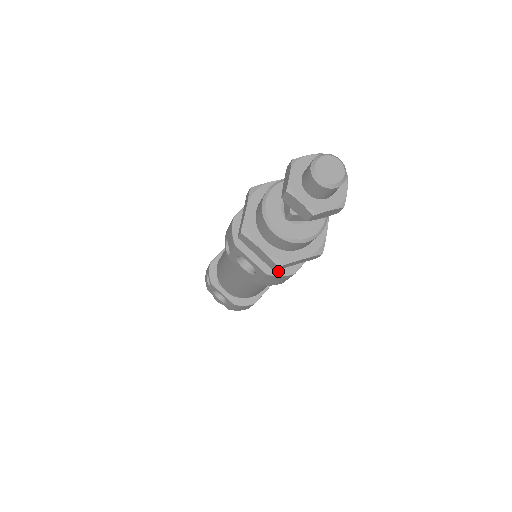
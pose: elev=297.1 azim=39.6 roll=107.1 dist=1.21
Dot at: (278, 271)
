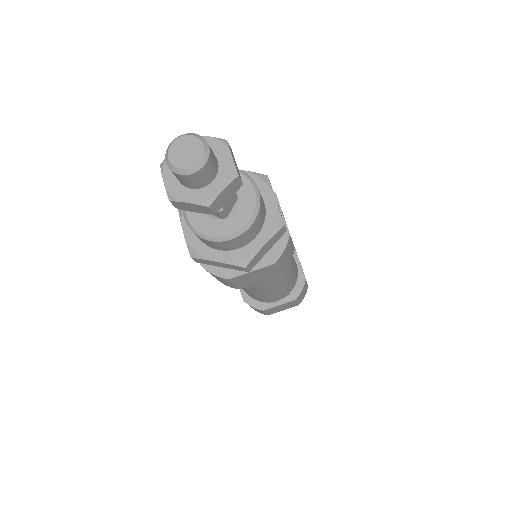
Dot at: (213, 268)
